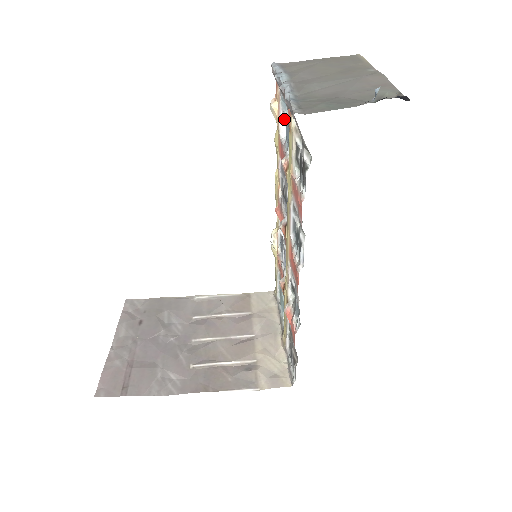
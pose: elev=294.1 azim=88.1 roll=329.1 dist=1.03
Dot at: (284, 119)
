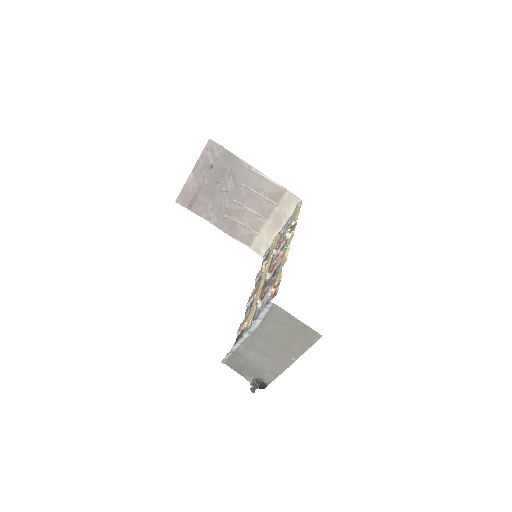
Dot at: occluded
